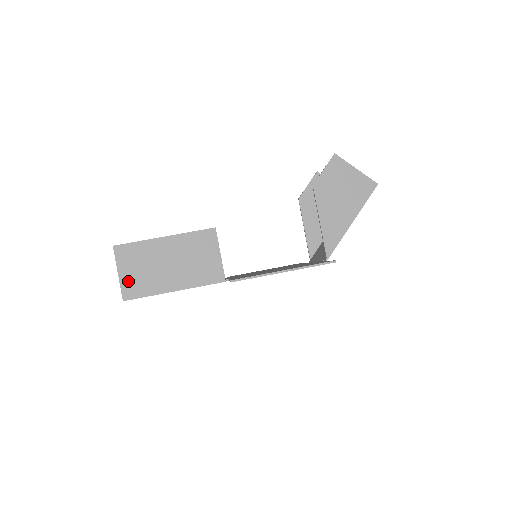
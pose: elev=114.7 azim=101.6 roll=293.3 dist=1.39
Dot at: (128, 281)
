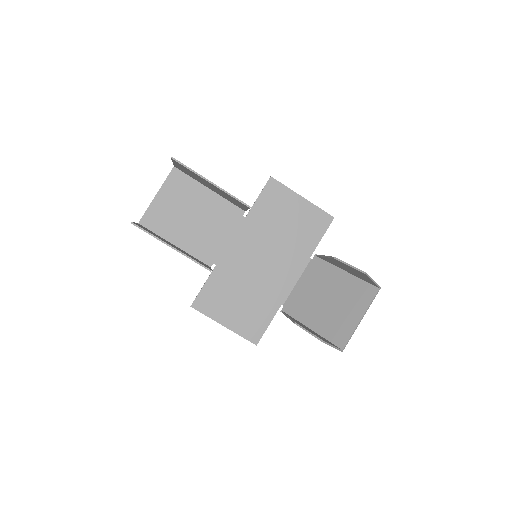
Dot at: occluded
